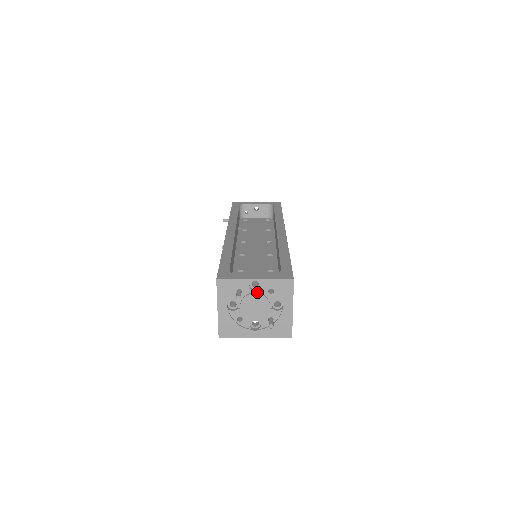
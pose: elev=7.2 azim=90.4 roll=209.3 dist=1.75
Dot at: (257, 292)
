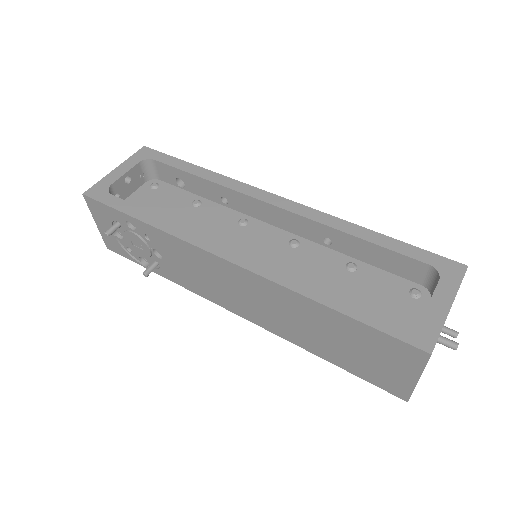
Dot at: occluded
